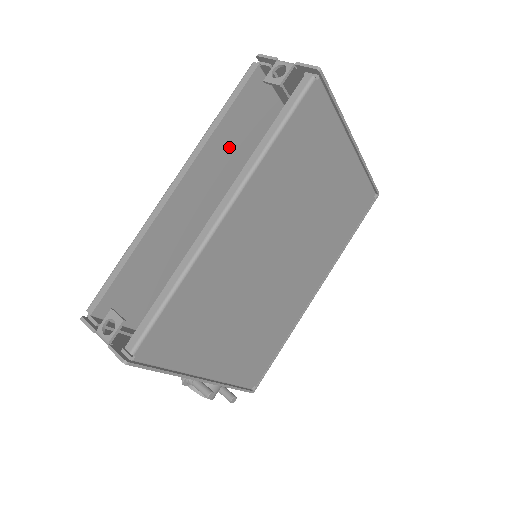
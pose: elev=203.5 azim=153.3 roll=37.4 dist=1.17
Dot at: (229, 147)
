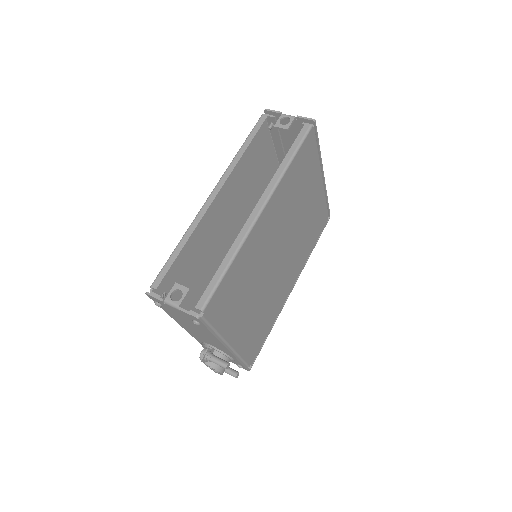
Dot at: (243, 172)
